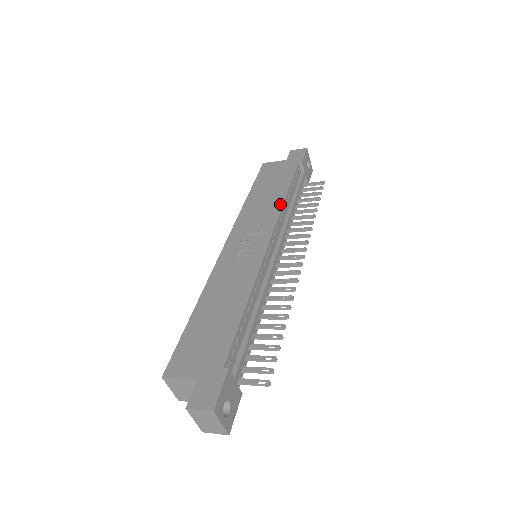
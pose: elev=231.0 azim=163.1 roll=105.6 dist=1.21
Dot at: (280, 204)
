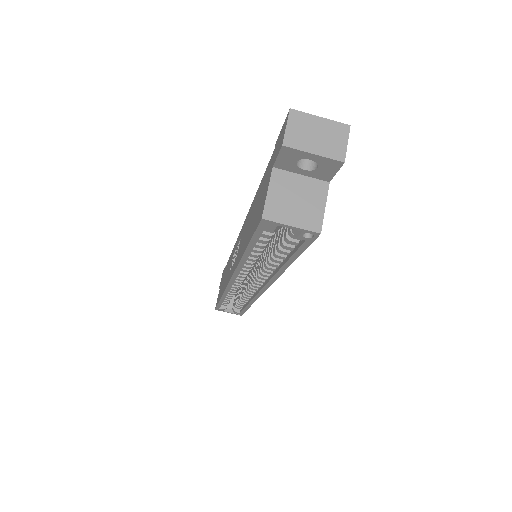
Dot at: (232, 252)
